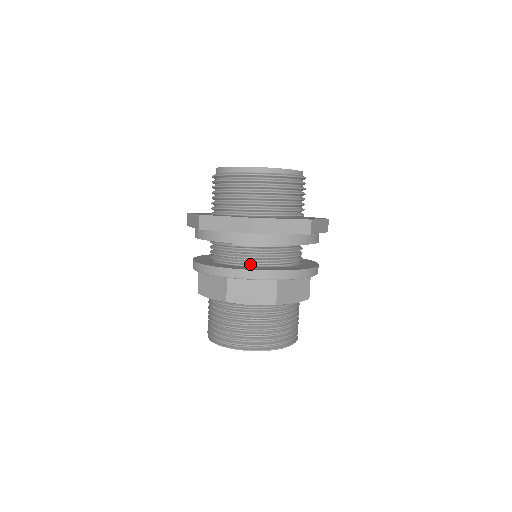
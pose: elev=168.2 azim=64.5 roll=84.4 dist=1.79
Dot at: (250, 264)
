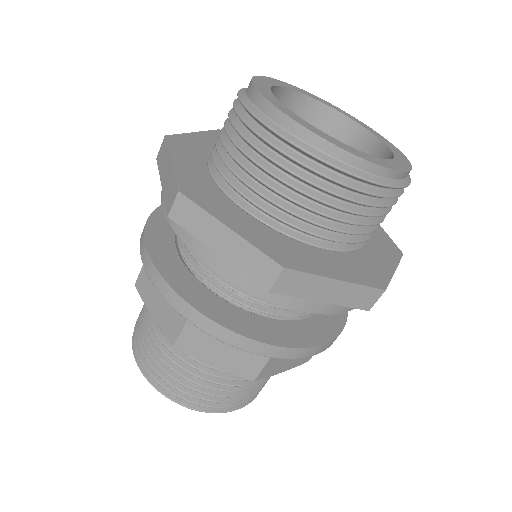
Dot at: (239, 303)
